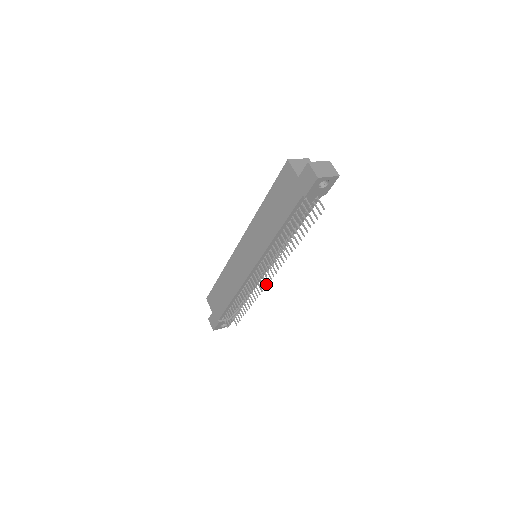
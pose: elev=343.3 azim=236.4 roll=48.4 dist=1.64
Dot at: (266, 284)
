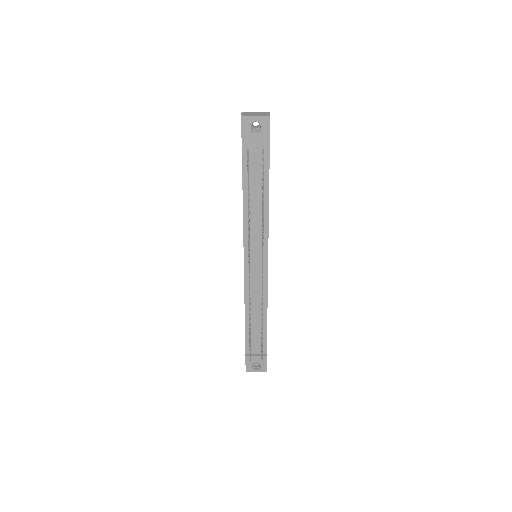
Dot at: (262, 284)
